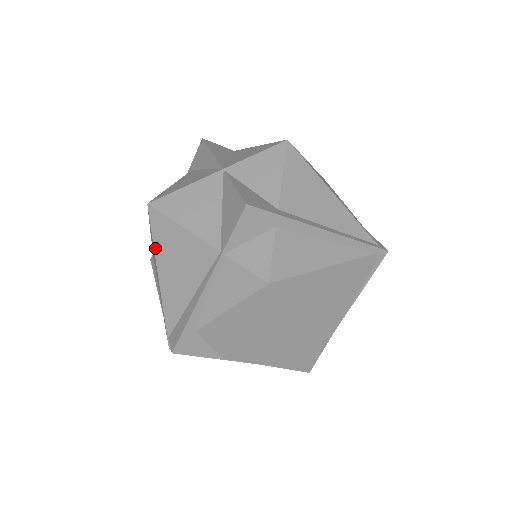
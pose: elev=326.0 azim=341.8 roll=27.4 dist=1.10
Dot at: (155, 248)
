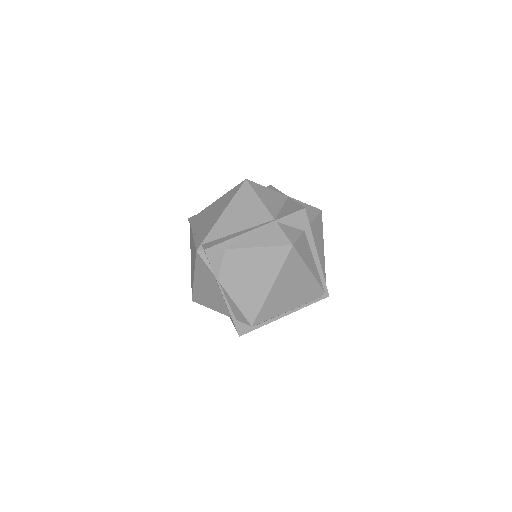
Dot at: (233, 199)
